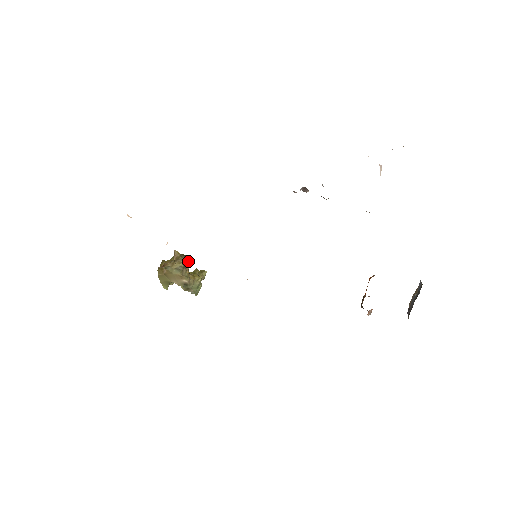
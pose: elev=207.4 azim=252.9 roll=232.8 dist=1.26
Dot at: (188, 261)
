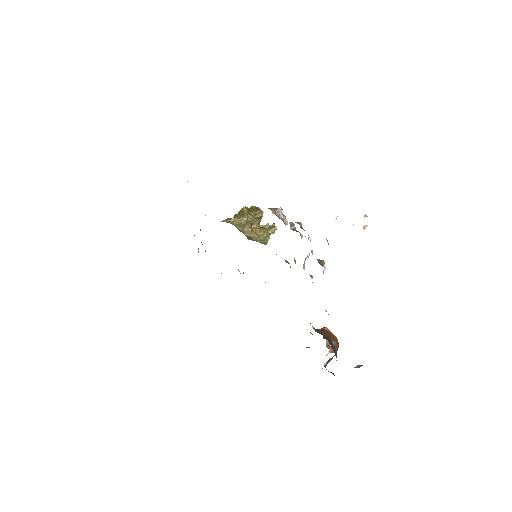
Dot at: (257, 217)
